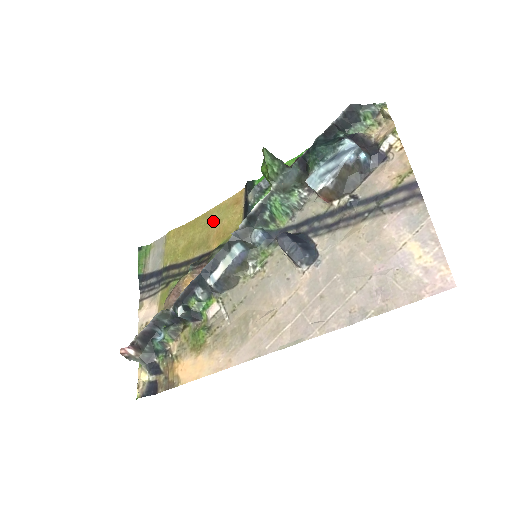
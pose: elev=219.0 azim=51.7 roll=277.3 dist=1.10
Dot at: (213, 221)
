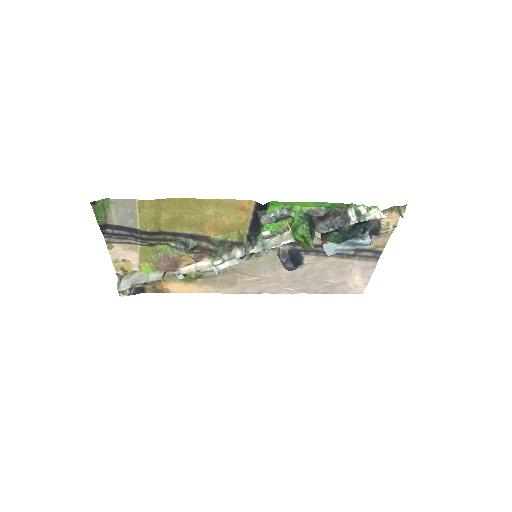
Dot at: (209, 212)
